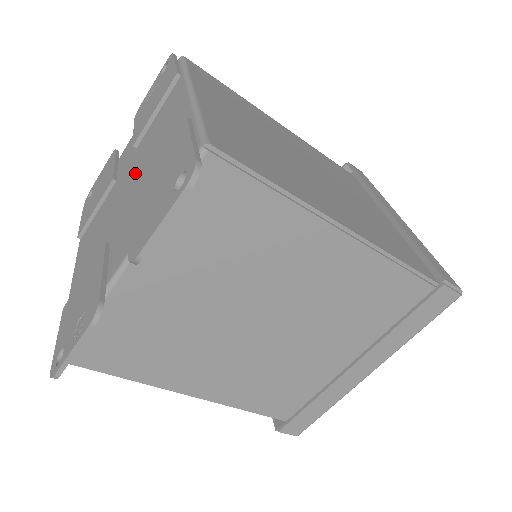
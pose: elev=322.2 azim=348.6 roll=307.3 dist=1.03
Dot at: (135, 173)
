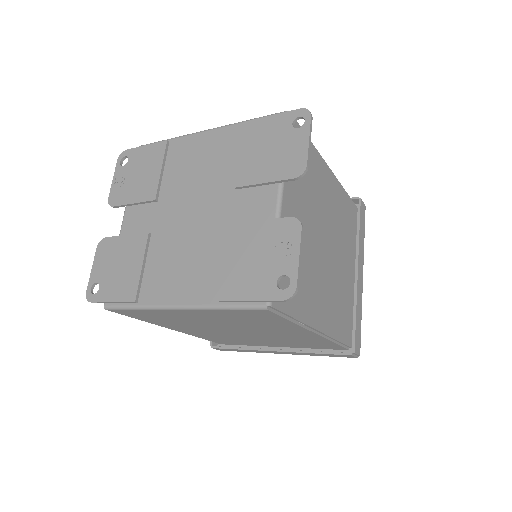
Dot at: (193, 196)
